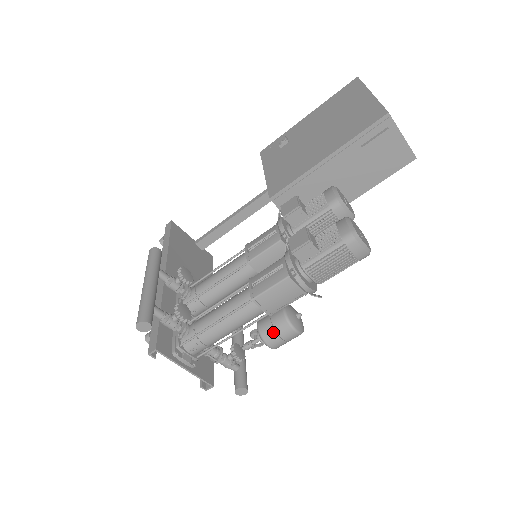
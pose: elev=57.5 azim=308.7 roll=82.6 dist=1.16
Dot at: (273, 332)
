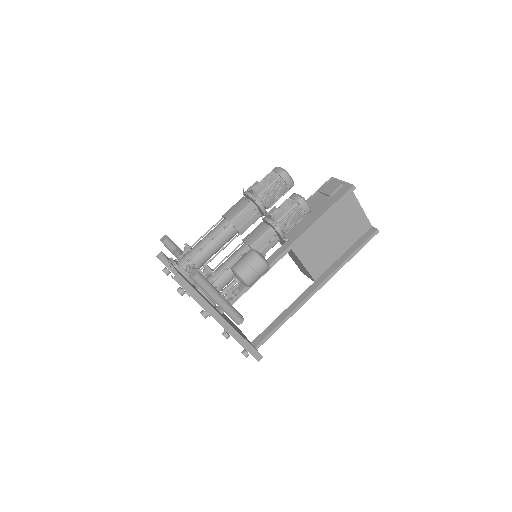
Dot at: (239, 259)
